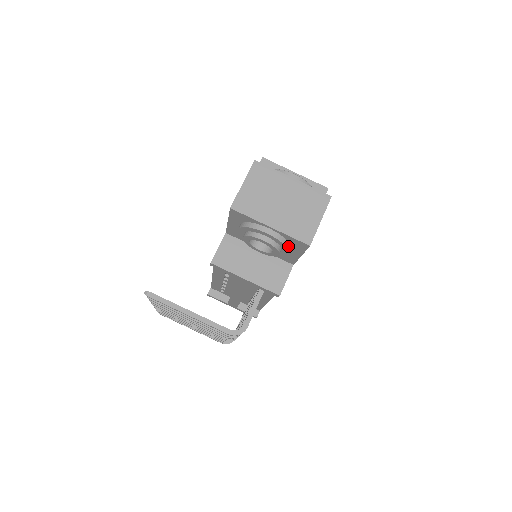
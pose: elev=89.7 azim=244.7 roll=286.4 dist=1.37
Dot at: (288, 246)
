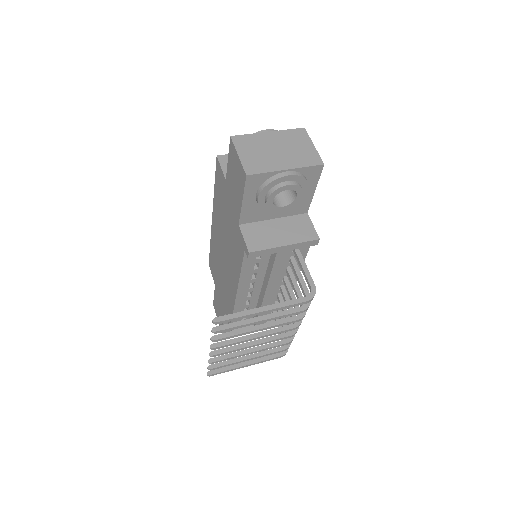
Dot at: (306, 180)
